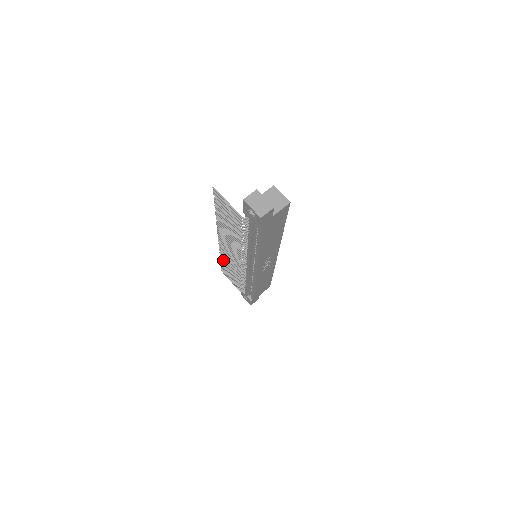
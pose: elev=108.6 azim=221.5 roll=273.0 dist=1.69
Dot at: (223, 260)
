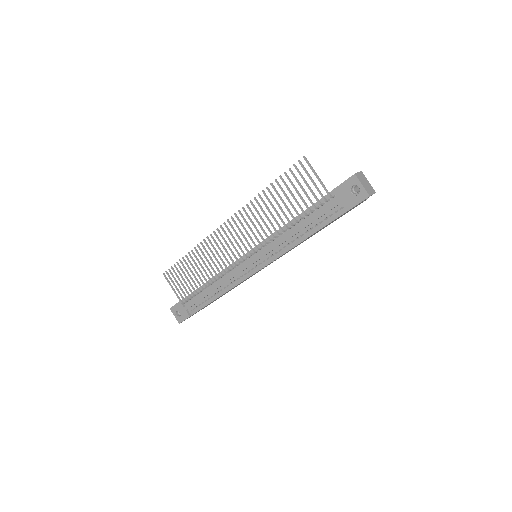
Dot at: (192, 257)
